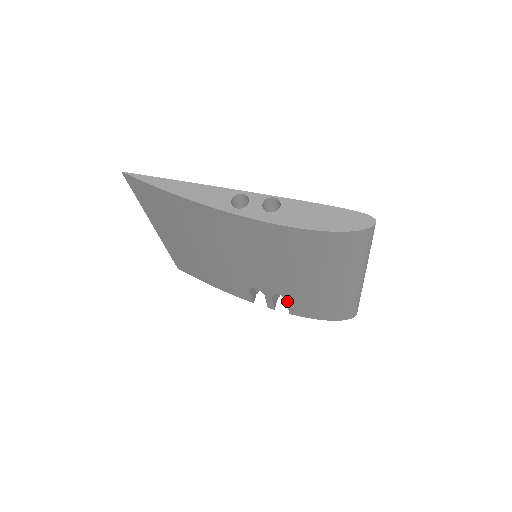
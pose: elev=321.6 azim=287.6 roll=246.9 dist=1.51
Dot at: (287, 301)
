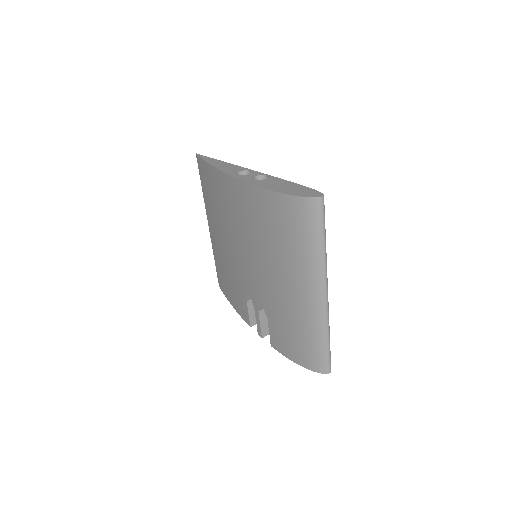
Dot at: (268, 319)
